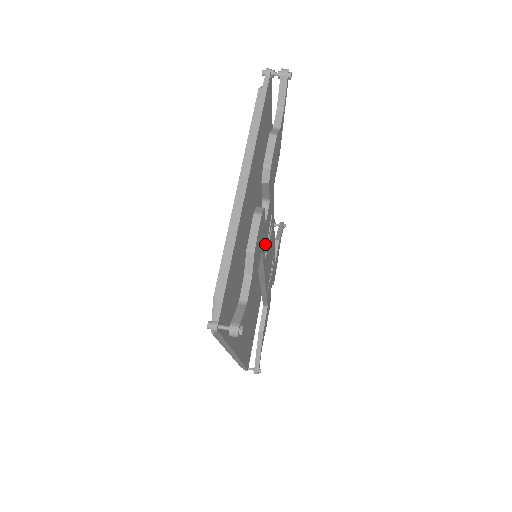
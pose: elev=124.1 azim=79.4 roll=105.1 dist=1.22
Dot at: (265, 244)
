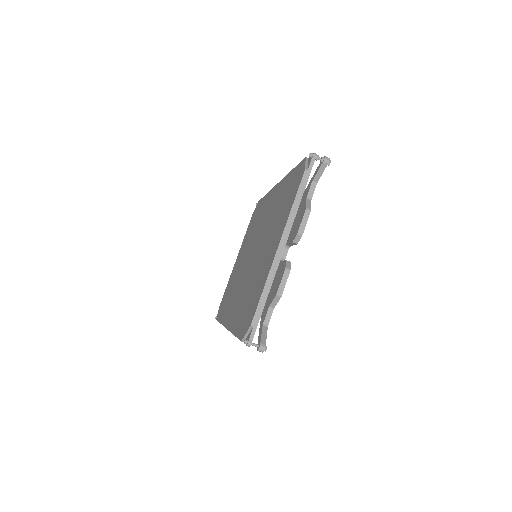
Dot at: occluded
